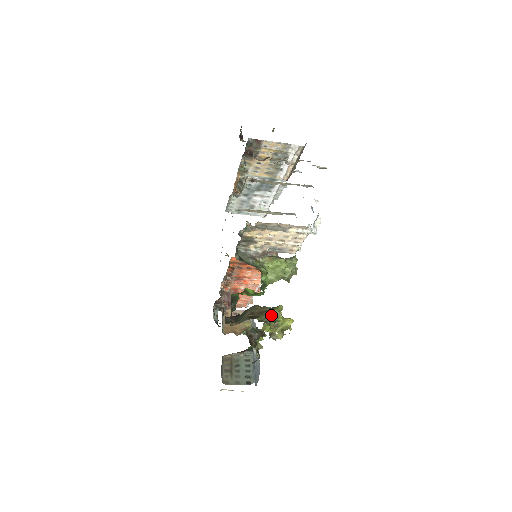
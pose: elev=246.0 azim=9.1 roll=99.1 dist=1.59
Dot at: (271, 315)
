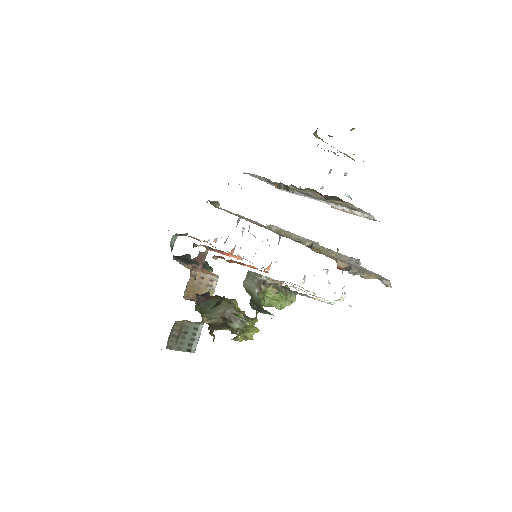
Dot at: (245, 329)
